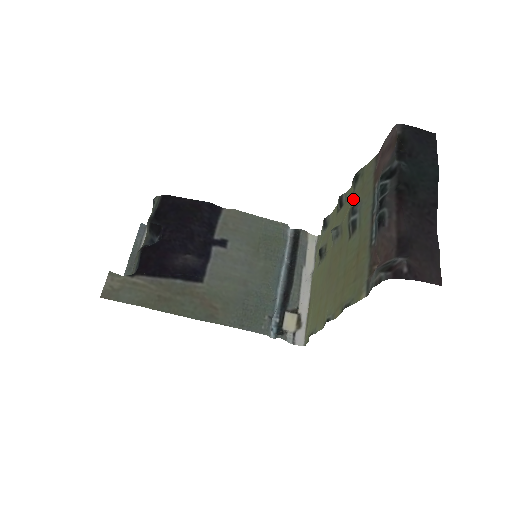
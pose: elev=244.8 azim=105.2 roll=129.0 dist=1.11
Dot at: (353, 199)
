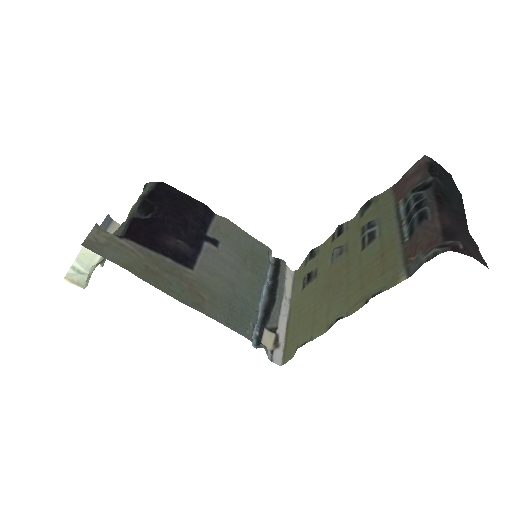
Dot at: (364, 220)
